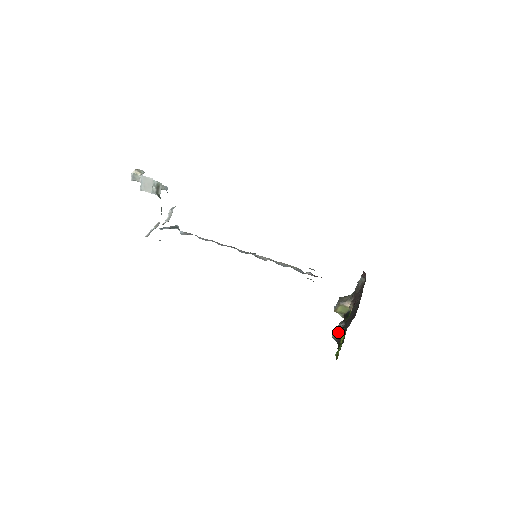
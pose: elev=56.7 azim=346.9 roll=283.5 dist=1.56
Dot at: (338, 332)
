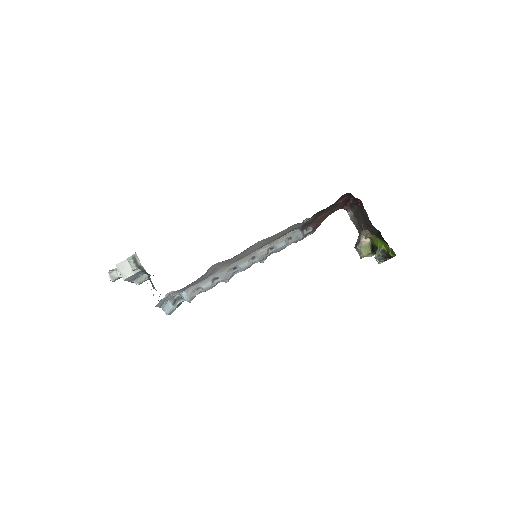
Dot at: (377, 251)
